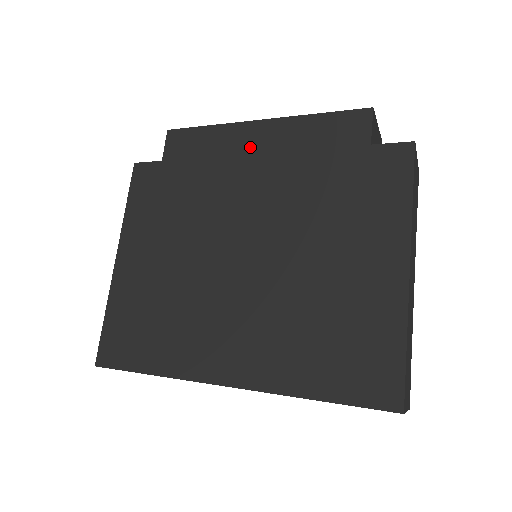
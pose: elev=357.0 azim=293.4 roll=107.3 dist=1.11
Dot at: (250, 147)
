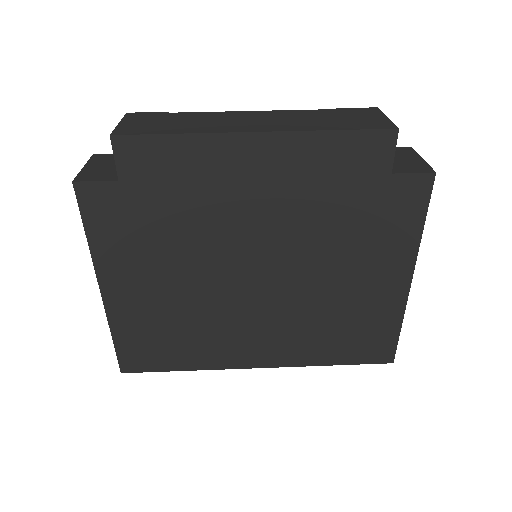
Dot at: (247, 169)
